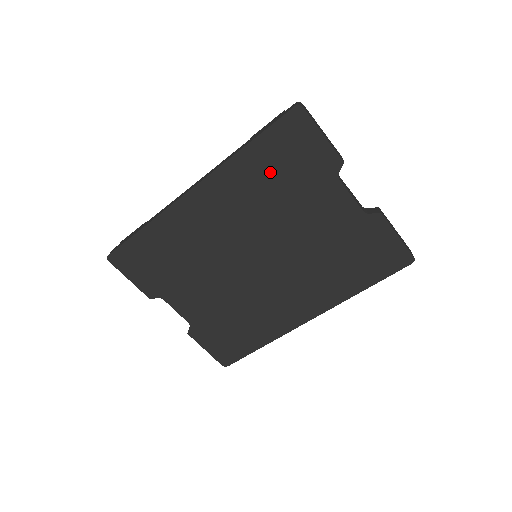
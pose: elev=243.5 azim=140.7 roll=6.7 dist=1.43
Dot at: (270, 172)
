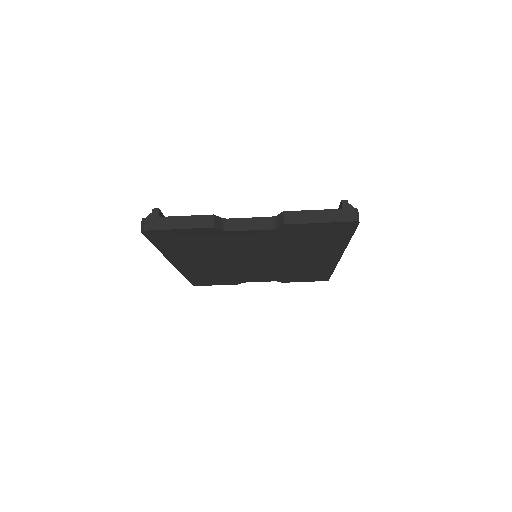
Dot at: (189, 247)
